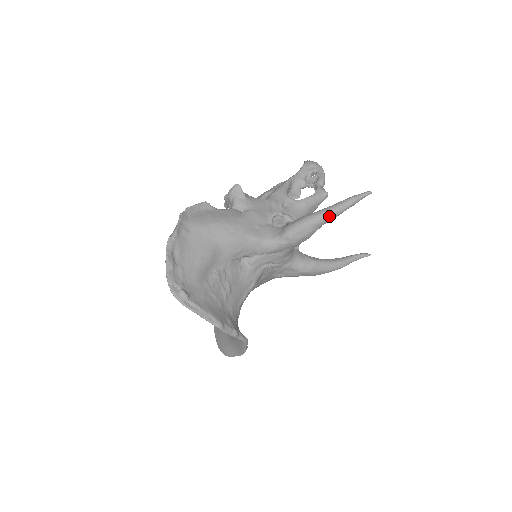
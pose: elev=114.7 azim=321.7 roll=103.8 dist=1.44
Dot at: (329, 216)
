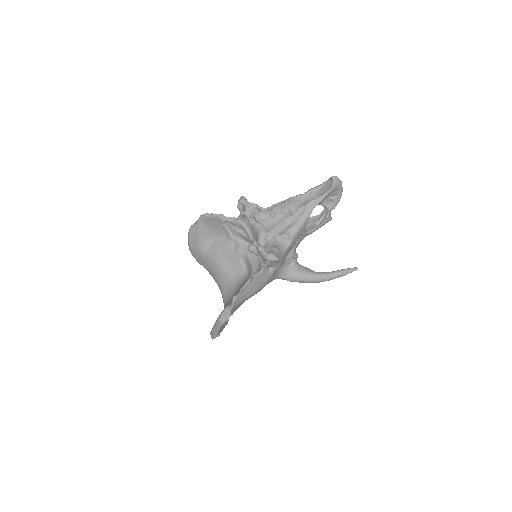
Dot at: (324, 281)
